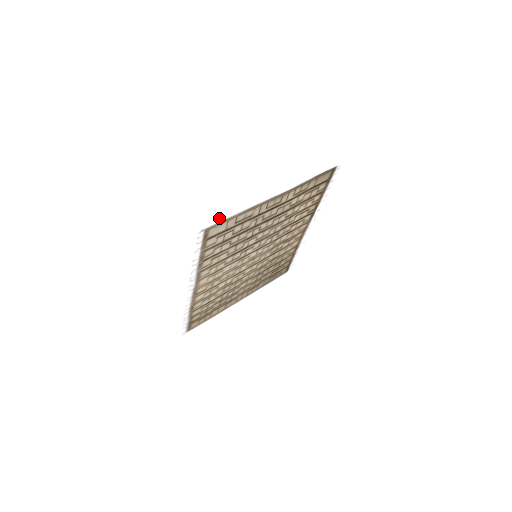
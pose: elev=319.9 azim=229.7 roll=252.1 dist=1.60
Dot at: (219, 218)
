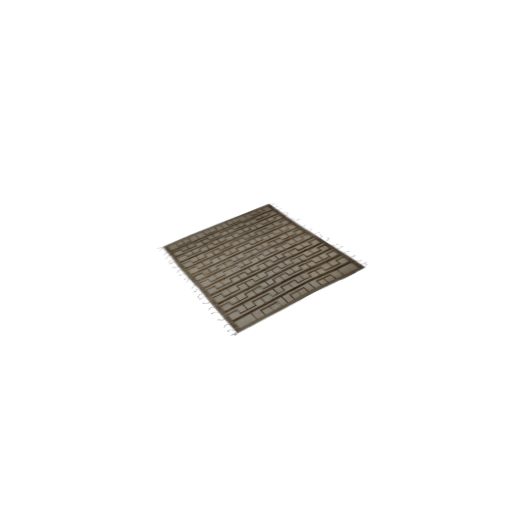
Dot at: (253, 330)
